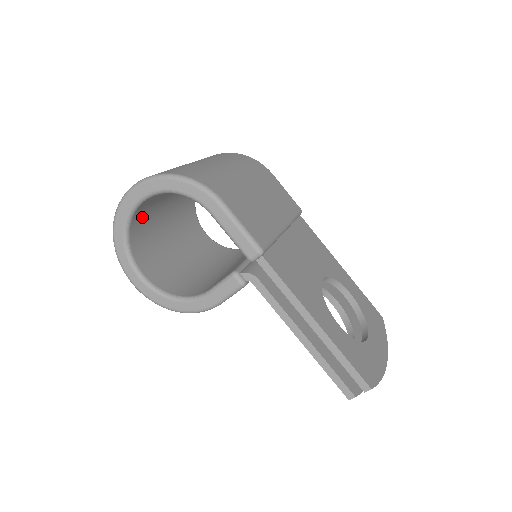
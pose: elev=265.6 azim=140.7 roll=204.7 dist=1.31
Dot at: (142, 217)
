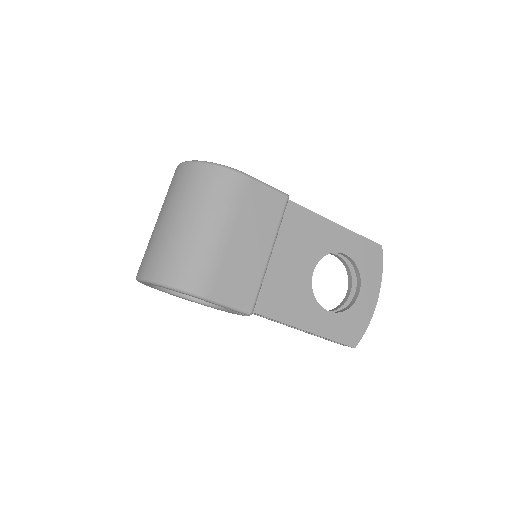
Dot at: occluded
